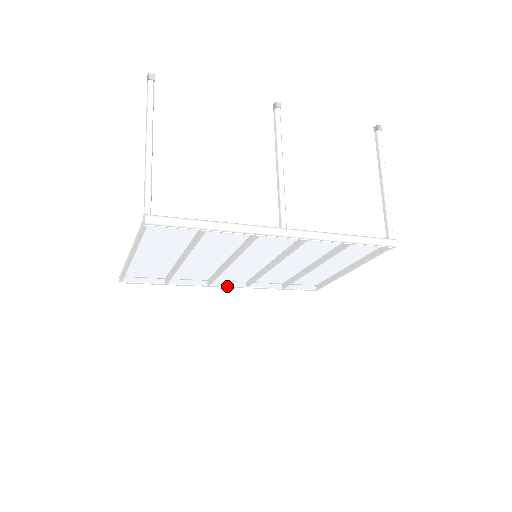
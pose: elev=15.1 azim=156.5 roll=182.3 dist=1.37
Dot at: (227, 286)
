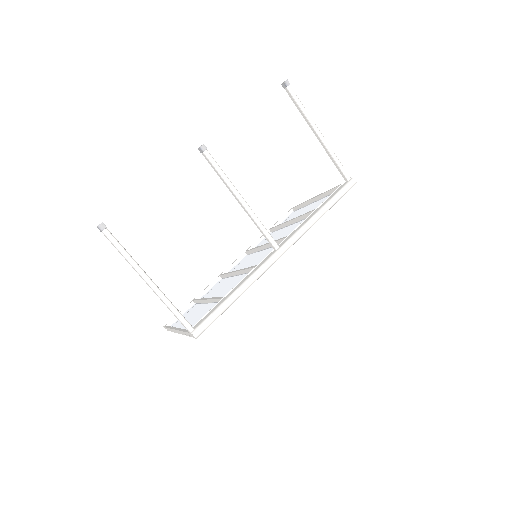
Dot at: occluded
